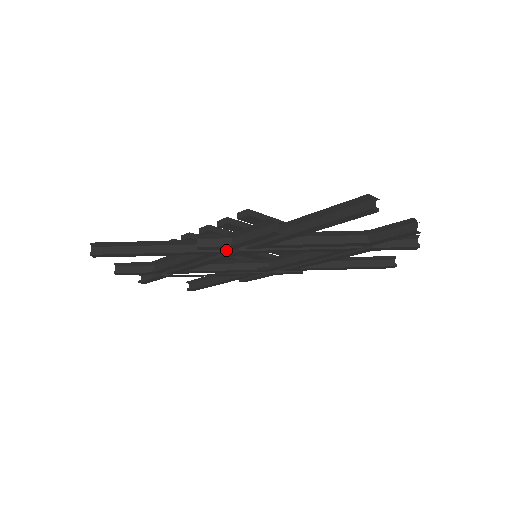
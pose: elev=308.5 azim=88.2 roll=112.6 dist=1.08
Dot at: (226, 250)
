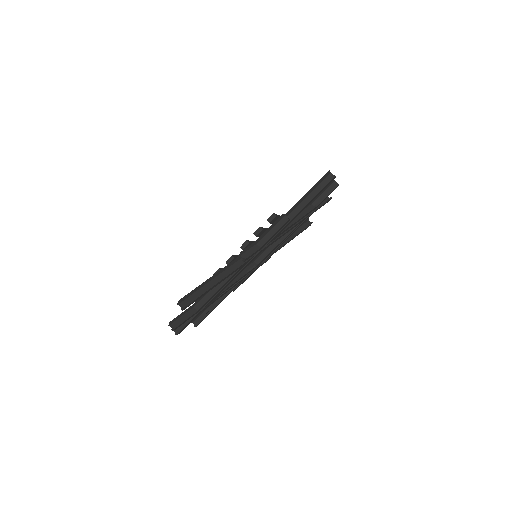
Dot at: (254, 255)
